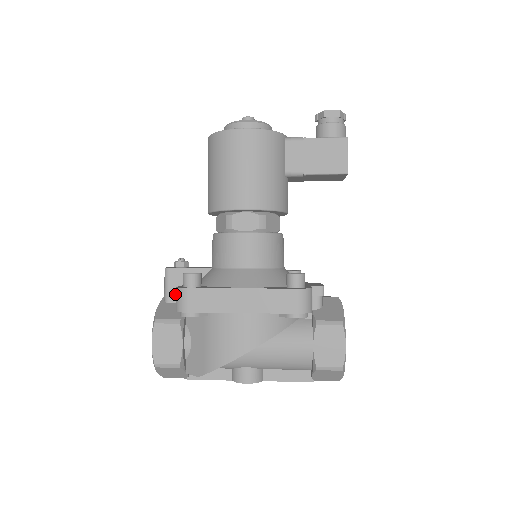
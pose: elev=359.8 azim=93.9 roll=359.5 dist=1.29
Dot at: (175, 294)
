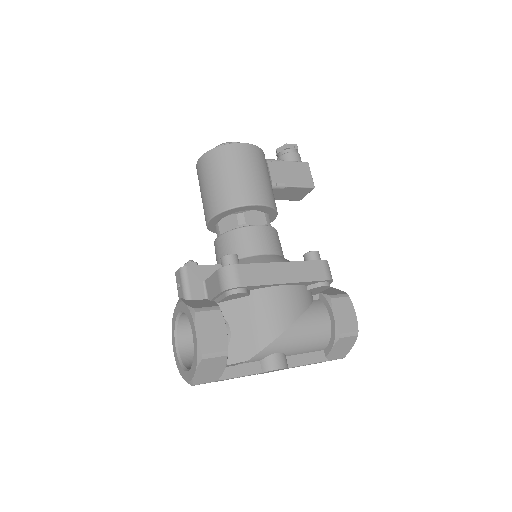
Dot at: (197, 291)
